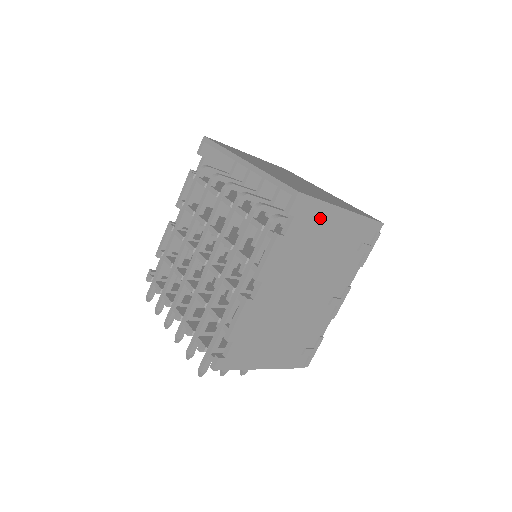
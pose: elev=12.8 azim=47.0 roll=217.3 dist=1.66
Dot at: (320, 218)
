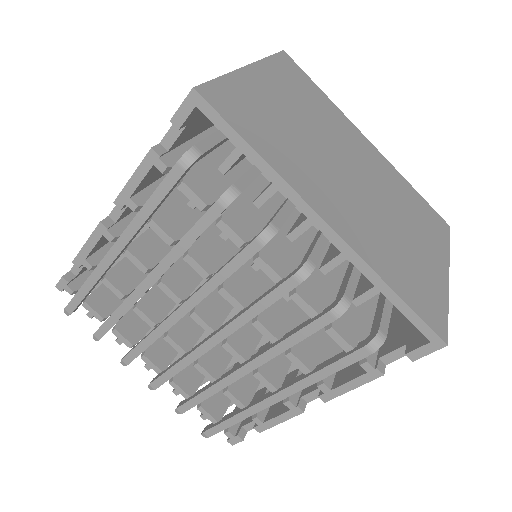
Dot at: occluded
